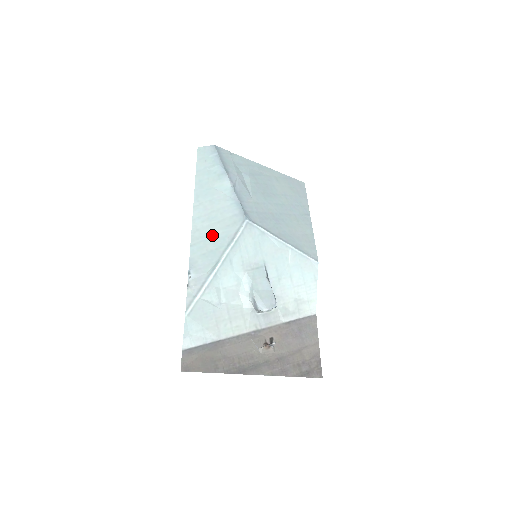
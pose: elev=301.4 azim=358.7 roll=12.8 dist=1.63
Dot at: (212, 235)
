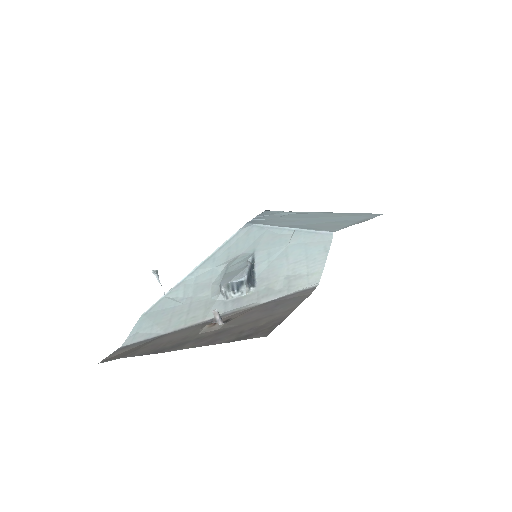
Dot at: occluded
